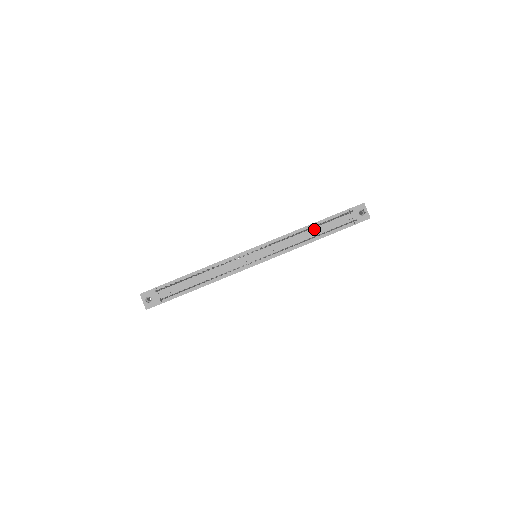
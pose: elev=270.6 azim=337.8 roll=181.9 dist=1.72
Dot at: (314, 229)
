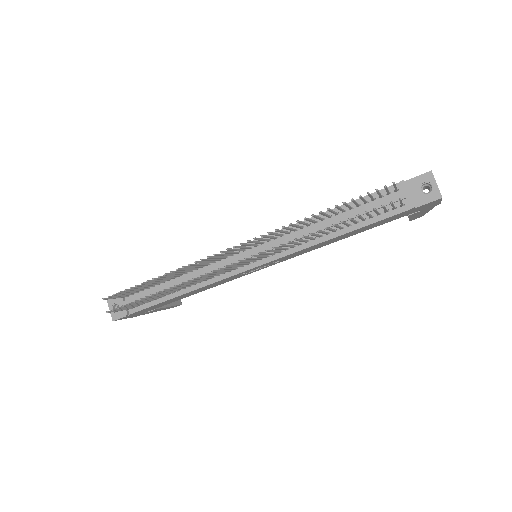
Dot at: (339, 216)
